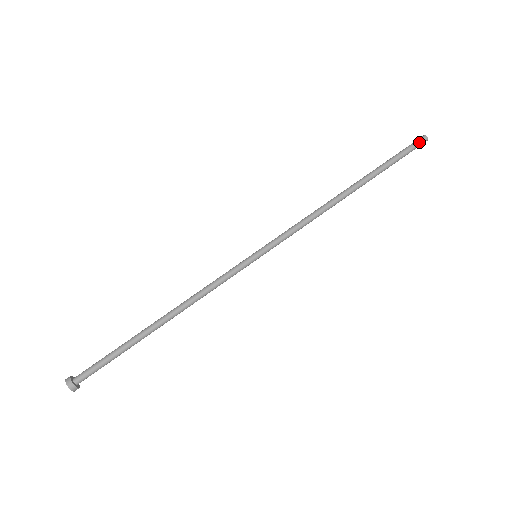
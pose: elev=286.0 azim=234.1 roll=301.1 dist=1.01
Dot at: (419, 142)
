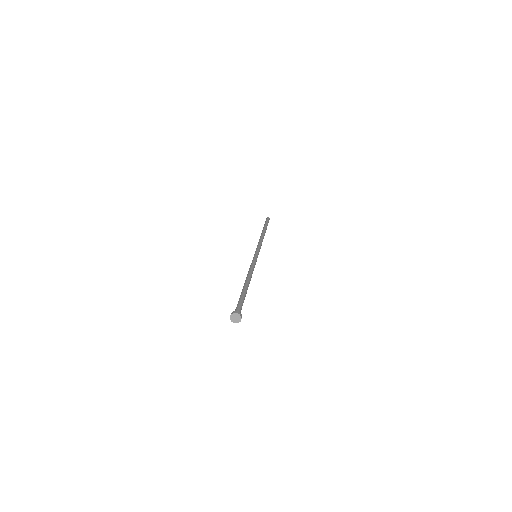
Dot at: (266, 219)
